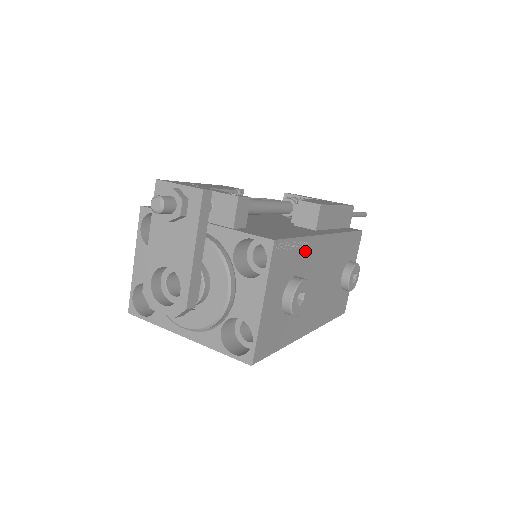
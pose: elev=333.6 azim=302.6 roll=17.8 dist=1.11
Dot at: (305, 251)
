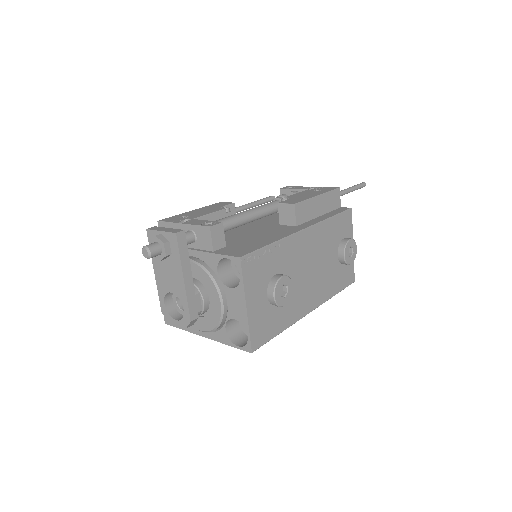
Dot at: (280, 252)
